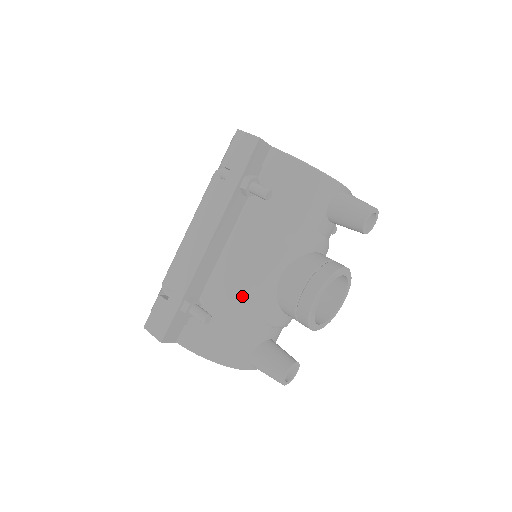
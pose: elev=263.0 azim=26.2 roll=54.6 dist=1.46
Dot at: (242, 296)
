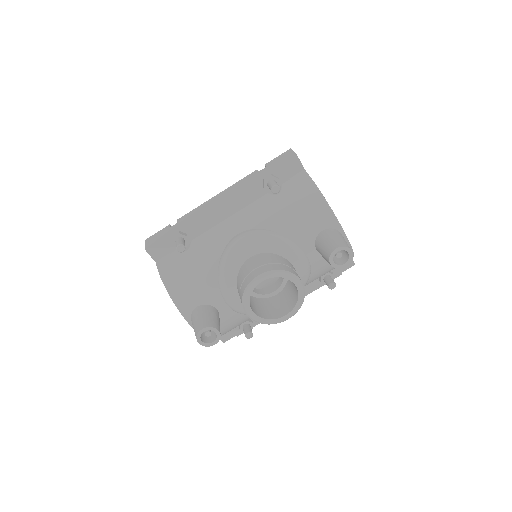
Dot at: (216, 254)
